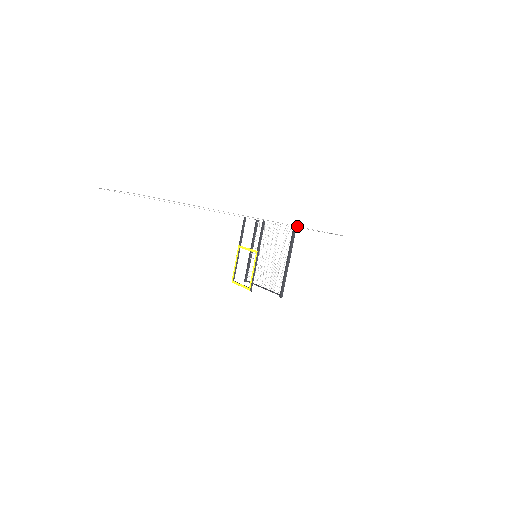
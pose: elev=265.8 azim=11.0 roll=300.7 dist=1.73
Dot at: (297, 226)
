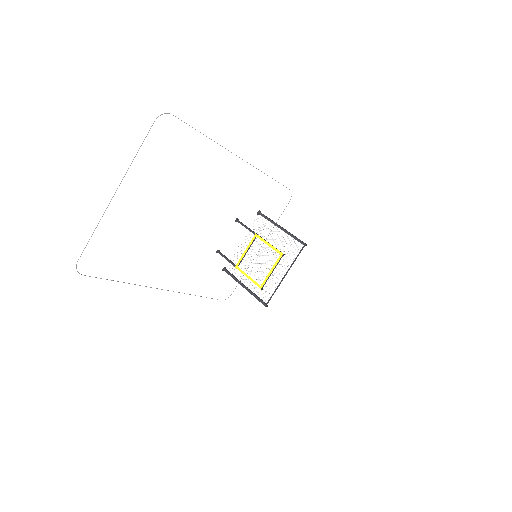
Dot at: occluded
